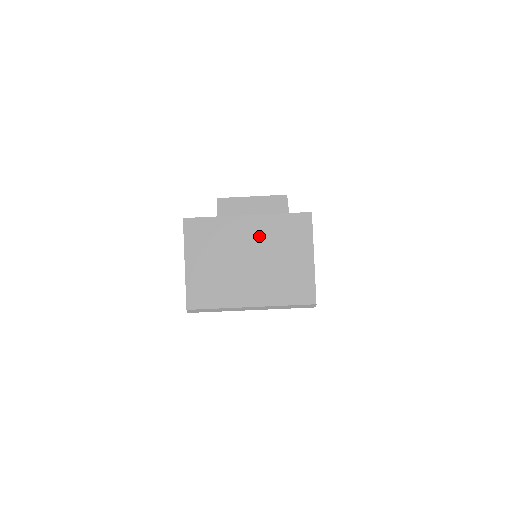
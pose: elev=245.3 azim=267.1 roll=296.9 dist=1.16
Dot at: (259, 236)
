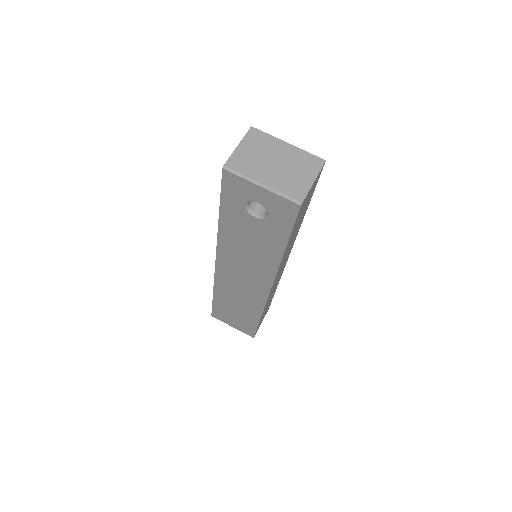
Dot at: (289, 155)
